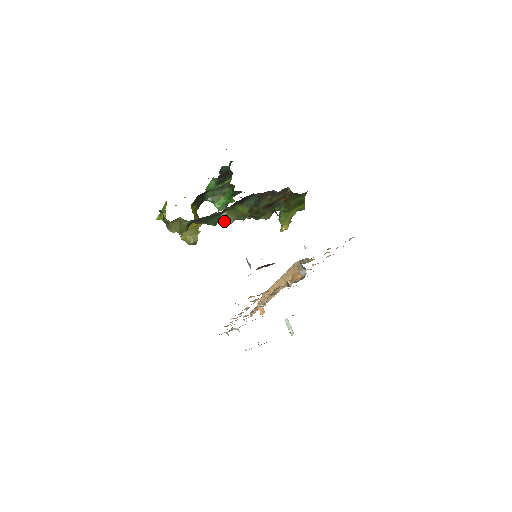
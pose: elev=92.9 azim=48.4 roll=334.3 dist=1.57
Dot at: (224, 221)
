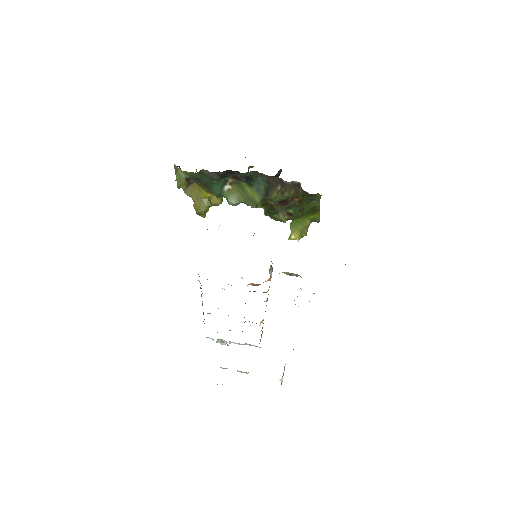
Dot at: (228, 196)
